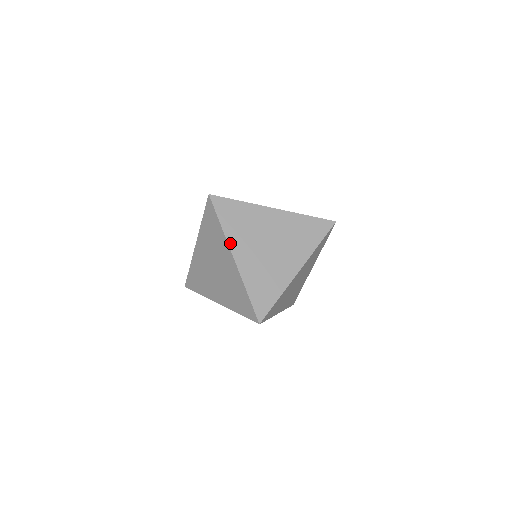
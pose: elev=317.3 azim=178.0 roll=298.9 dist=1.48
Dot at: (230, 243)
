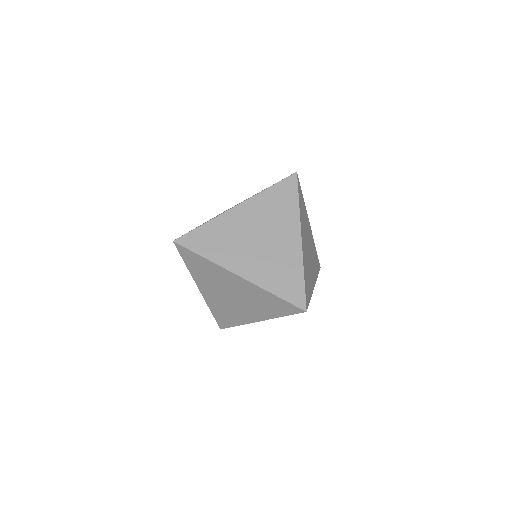
Dot at: occluded
